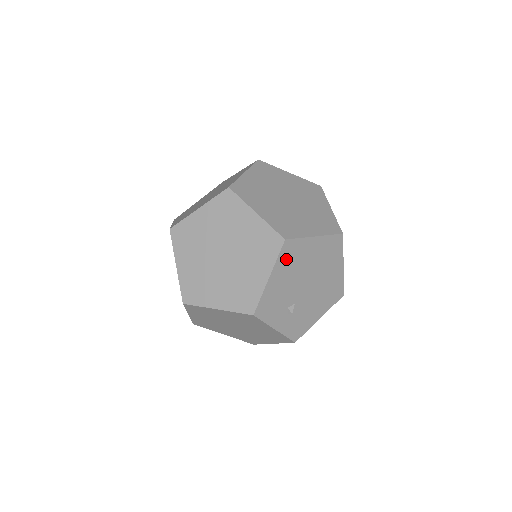
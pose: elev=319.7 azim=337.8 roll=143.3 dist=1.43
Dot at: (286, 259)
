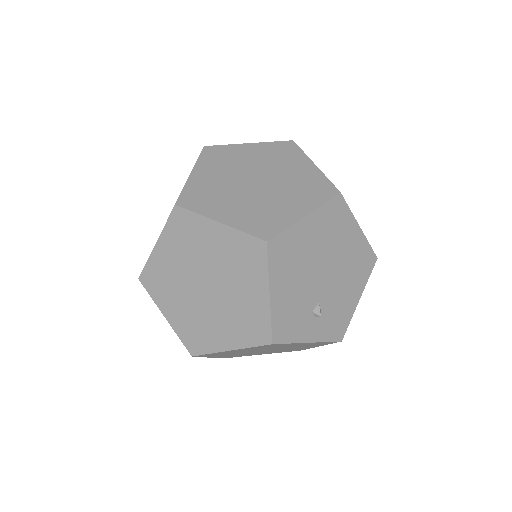
Dot at: (280, 262)
